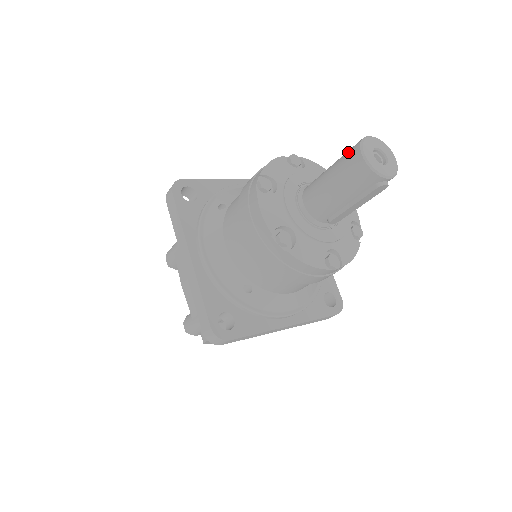
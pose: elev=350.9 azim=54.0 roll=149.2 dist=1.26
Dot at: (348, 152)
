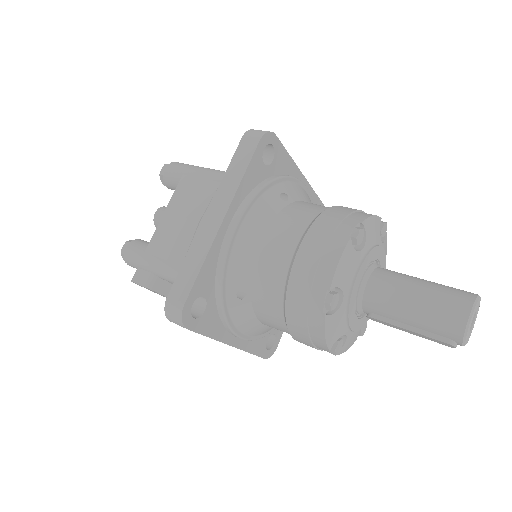
Dot at: (455, 292)
